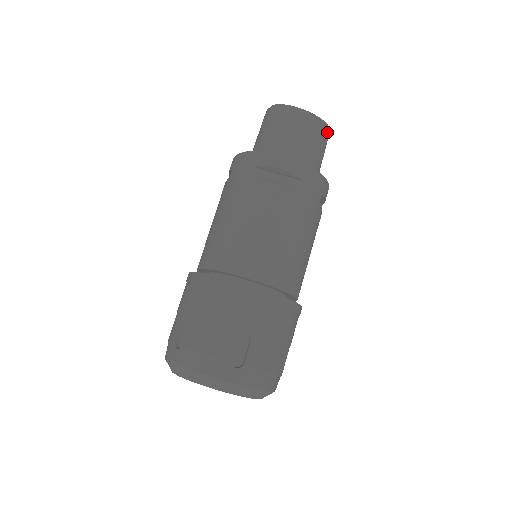
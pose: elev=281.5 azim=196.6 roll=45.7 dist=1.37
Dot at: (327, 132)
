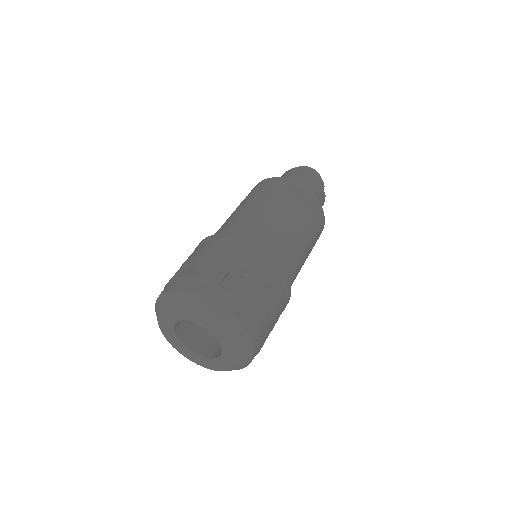
Dot at: (308, 169)
